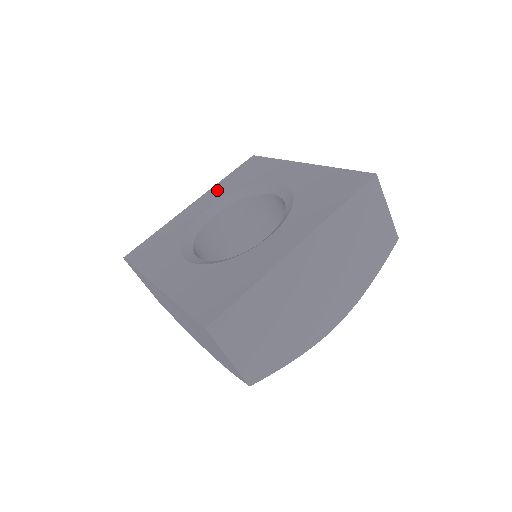
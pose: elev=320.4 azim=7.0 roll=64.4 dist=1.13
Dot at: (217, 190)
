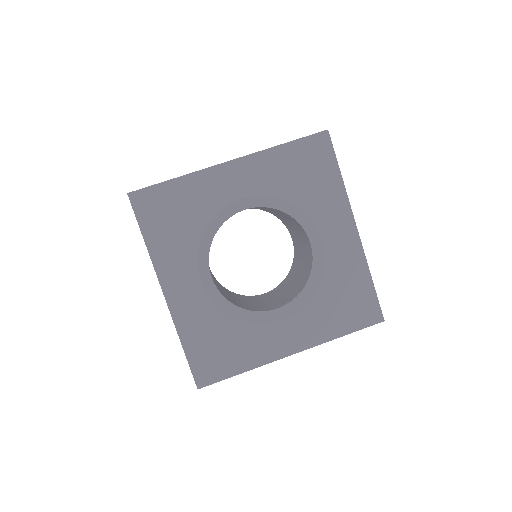
Dot at: (265, 167)
